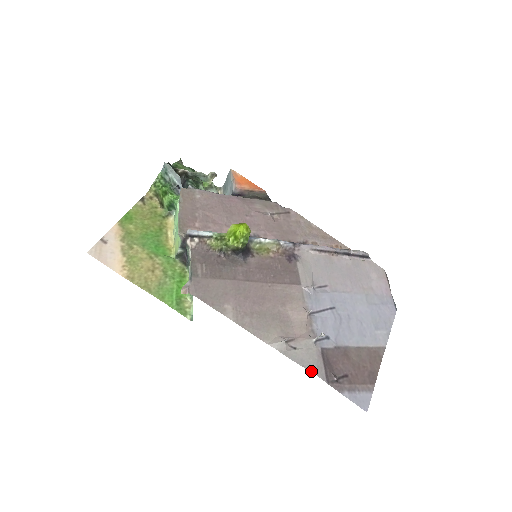
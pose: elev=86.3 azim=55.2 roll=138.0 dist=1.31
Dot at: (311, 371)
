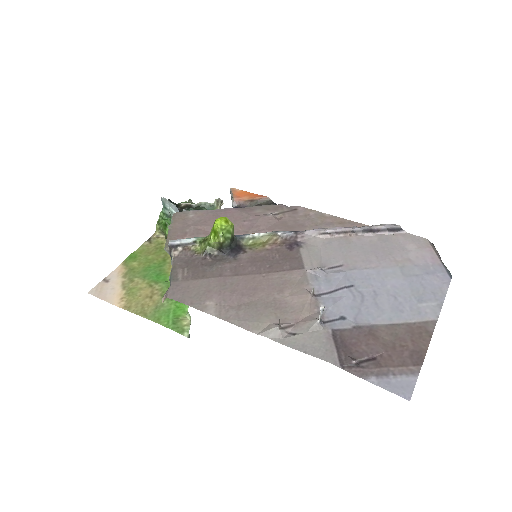
Dot at: (316, 356)
